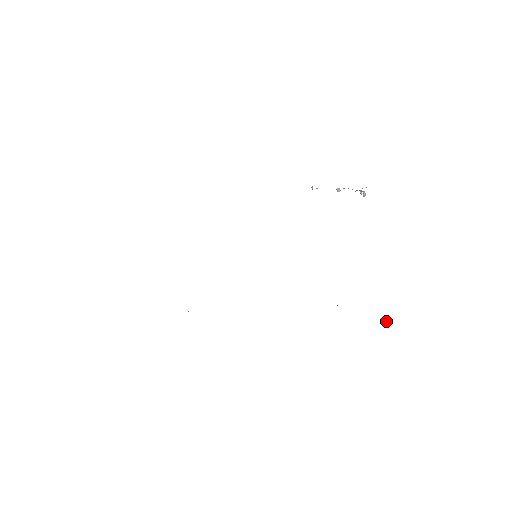
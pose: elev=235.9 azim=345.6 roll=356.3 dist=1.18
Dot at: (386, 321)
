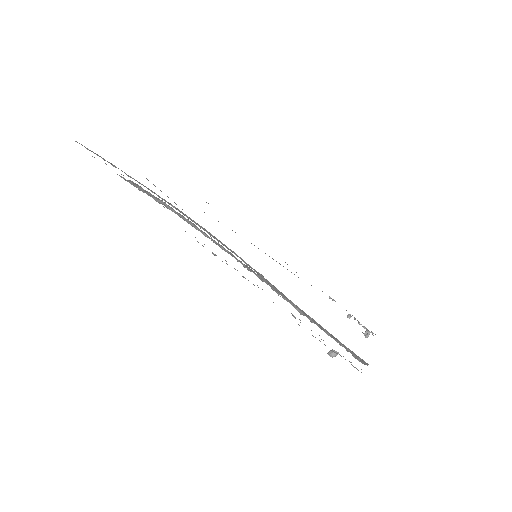
Dot at: (333, 353)
